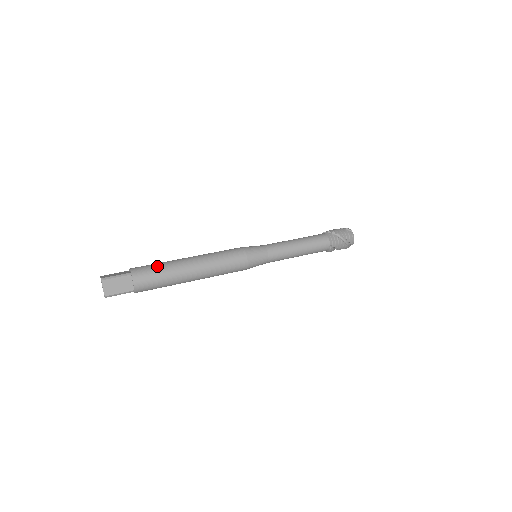
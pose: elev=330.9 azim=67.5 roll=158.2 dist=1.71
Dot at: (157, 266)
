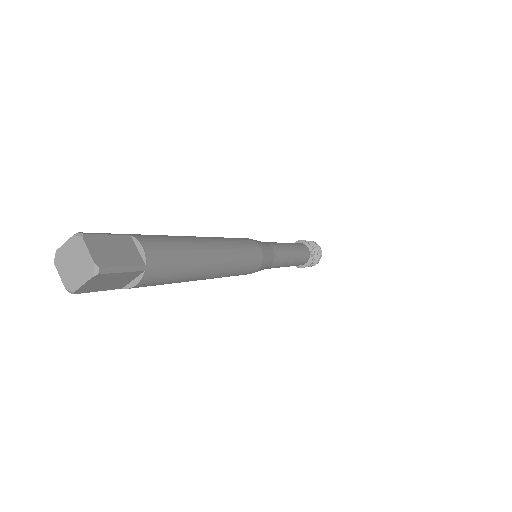
Dot at: (161, 235)
